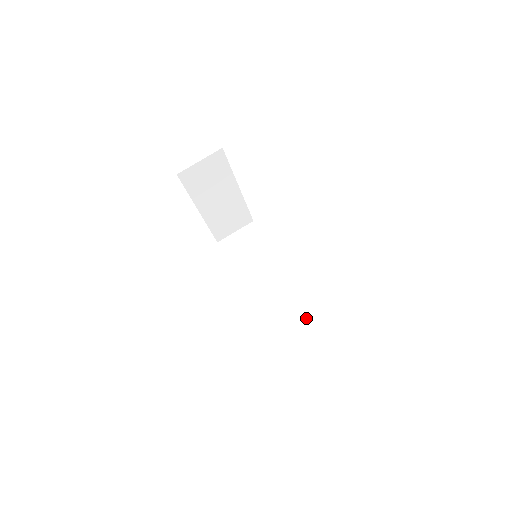
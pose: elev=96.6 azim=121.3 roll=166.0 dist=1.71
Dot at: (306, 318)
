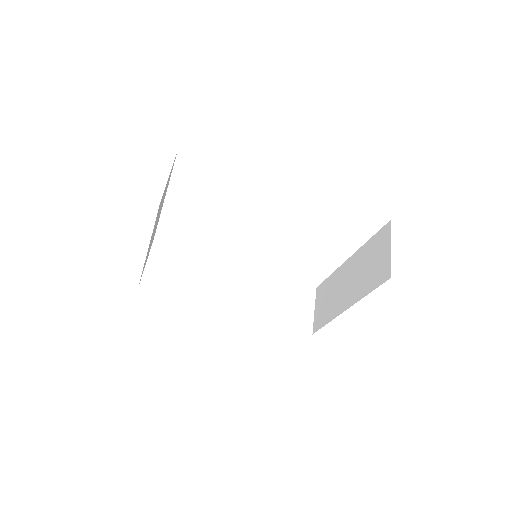
Dot at: (291, 291)
